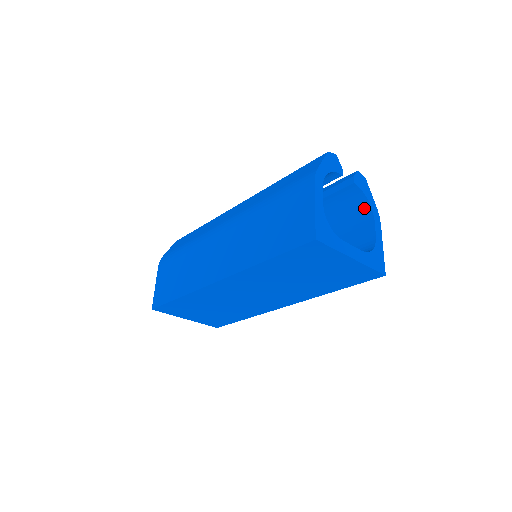
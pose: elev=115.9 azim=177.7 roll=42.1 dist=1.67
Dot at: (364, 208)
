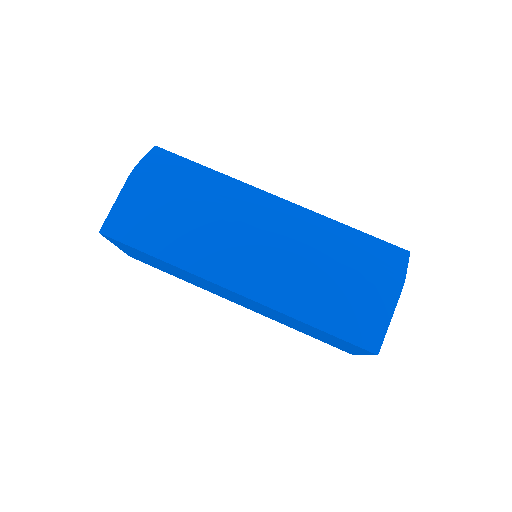
Dot at: occluded
